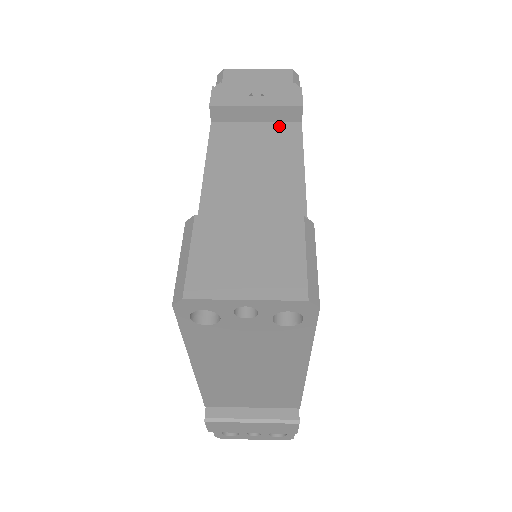
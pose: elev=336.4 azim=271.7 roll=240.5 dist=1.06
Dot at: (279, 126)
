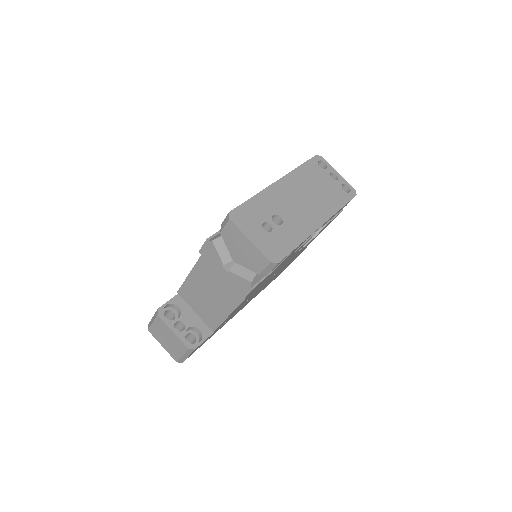
Dot at: occluded
